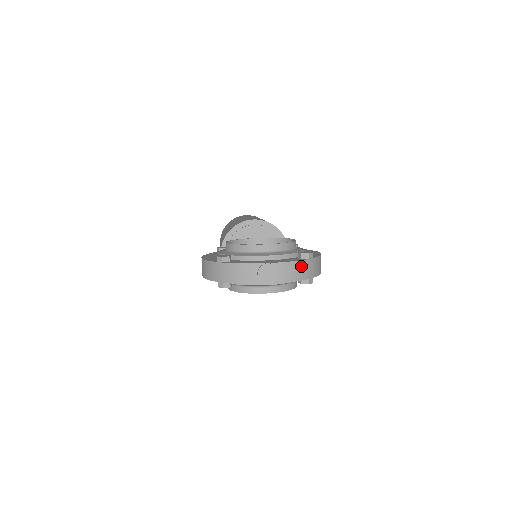
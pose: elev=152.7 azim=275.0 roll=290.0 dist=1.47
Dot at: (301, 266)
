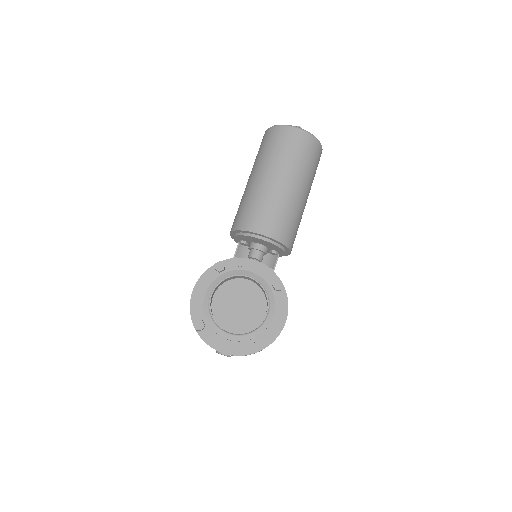
Dot at: occluded
